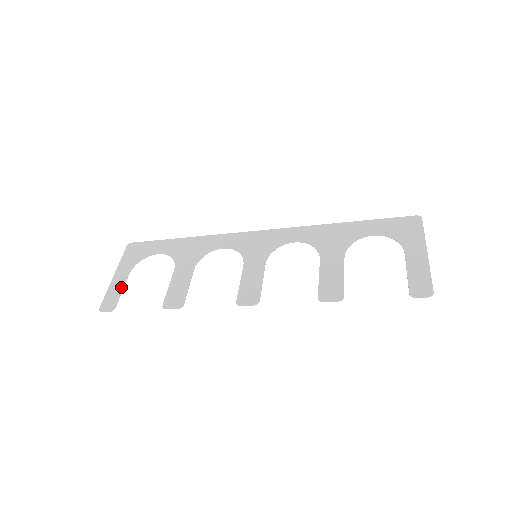
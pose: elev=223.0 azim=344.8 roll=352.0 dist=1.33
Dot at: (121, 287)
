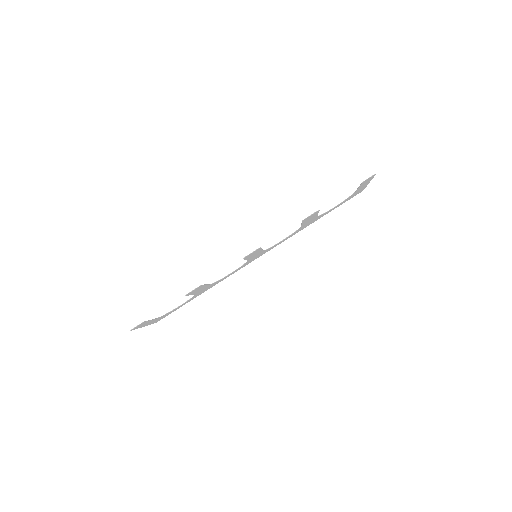
Dot at: (150, 320)
